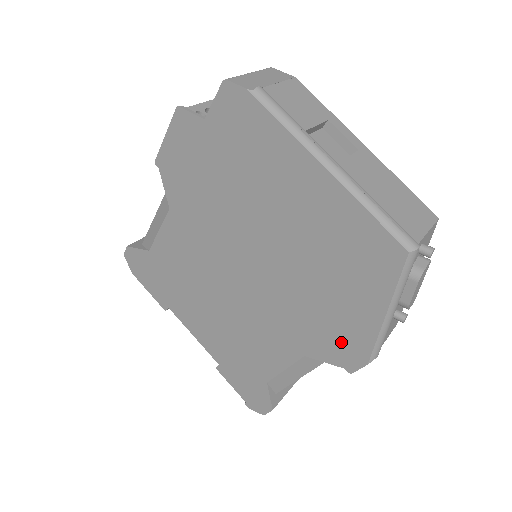
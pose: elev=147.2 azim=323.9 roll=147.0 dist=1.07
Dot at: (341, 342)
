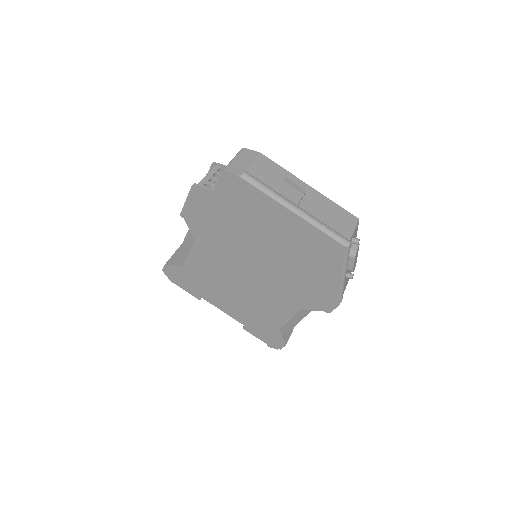
Dot at: (320, 298)
